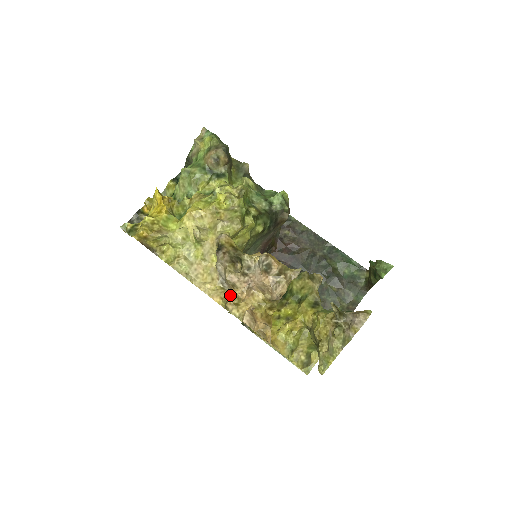
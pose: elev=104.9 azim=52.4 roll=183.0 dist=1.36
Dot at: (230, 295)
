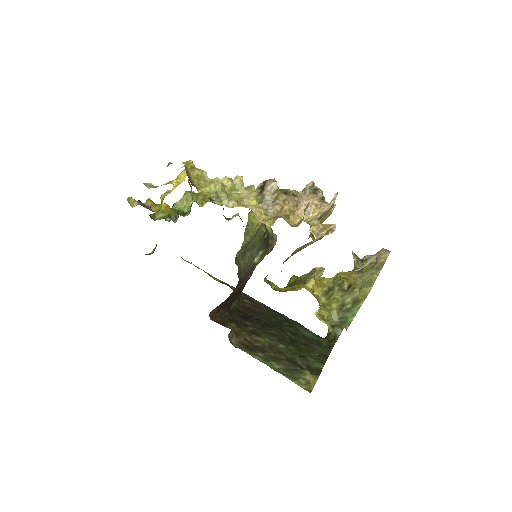
Dot at: (276, 215)
